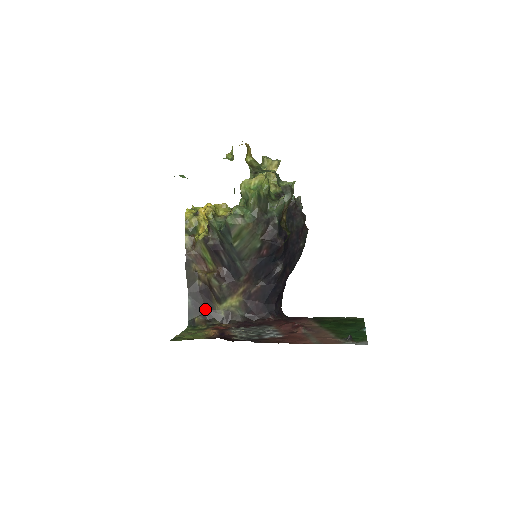
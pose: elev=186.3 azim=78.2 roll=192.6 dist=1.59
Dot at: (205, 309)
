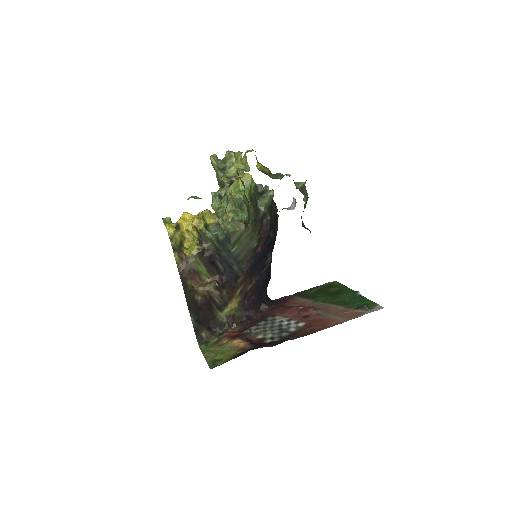
Dot at: (208, 321)
